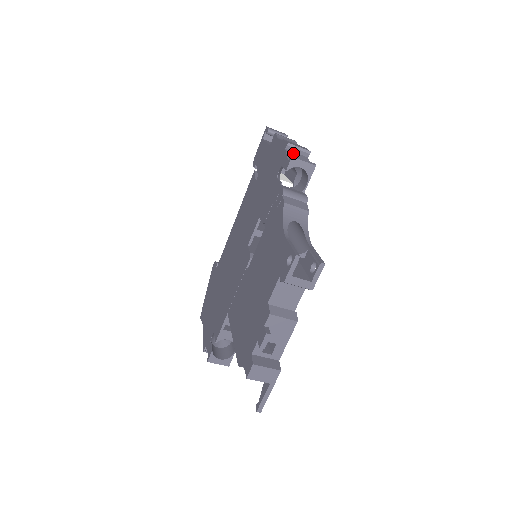
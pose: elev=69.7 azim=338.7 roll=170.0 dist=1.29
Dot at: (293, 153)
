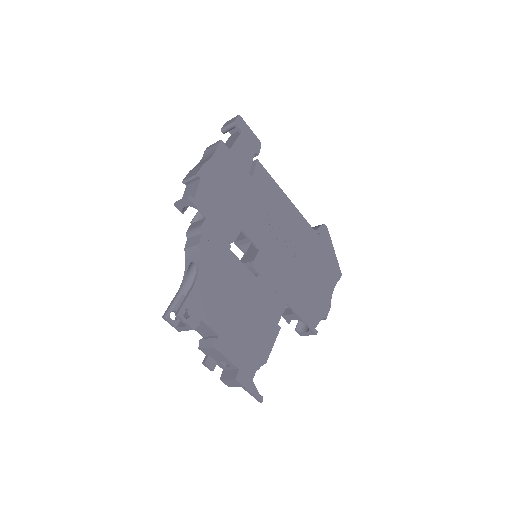
Dot at: (190, 186)
